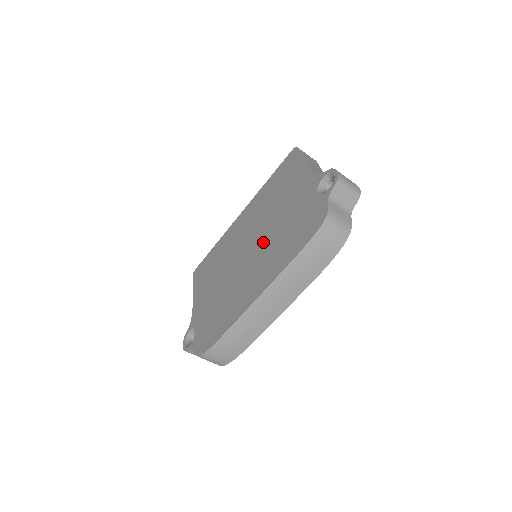
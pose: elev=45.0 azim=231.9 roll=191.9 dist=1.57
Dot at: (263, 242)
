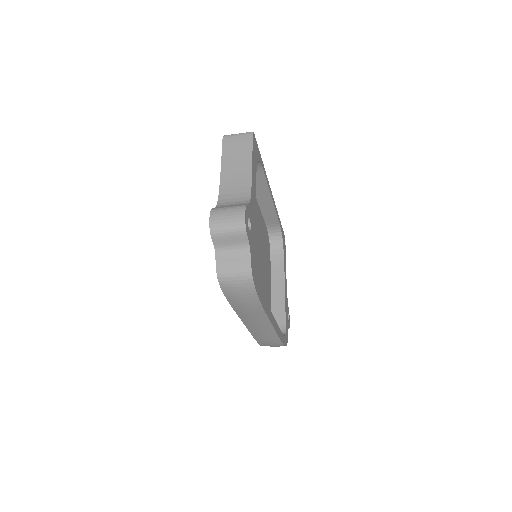
Dot at: occluded
